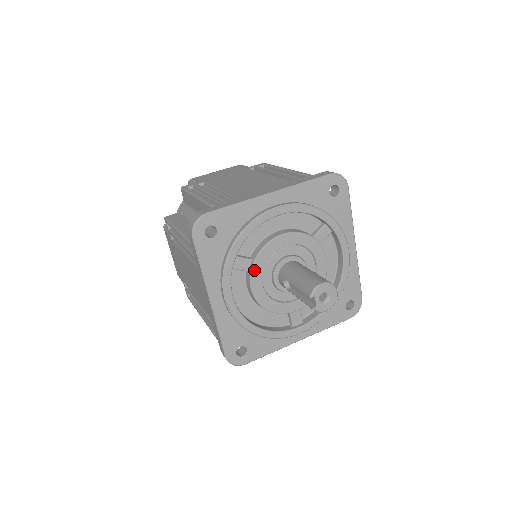
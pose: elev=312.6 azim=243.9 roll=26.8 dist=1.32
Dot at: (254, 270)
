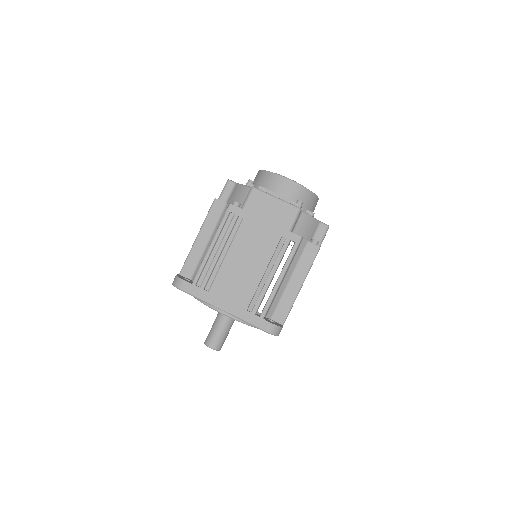
Dot at: occluded
